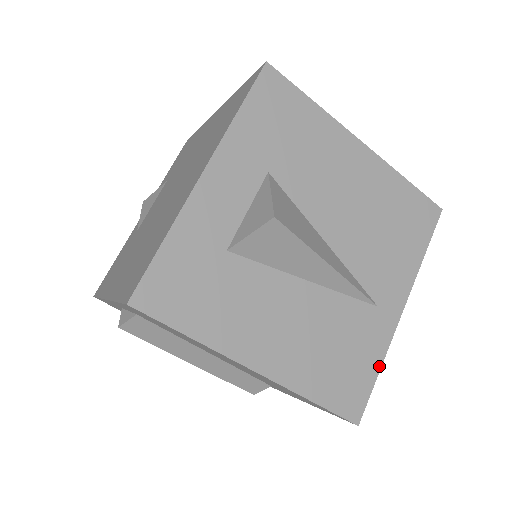
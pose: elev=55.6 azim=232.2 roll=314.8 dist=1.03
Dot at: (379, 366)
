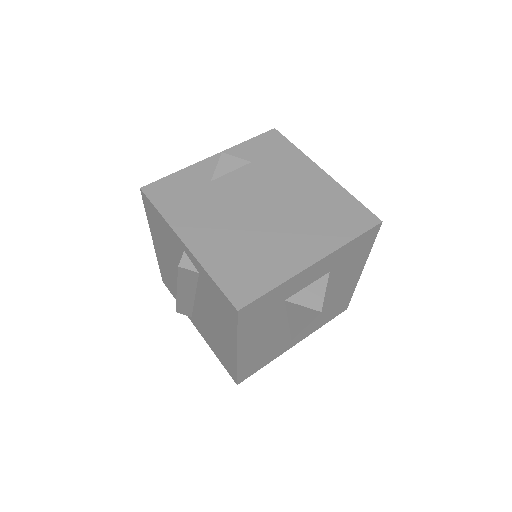
Dot at: (266, 364)
